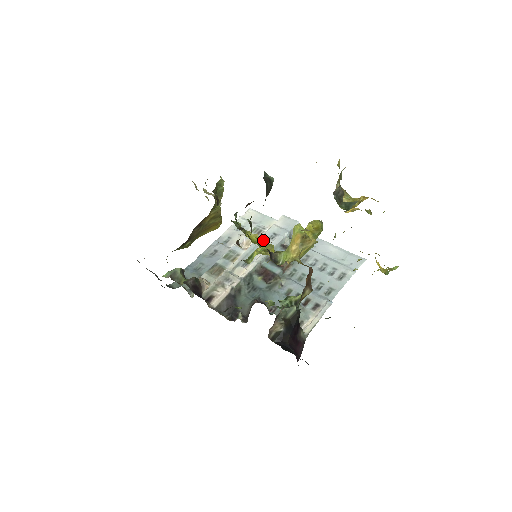
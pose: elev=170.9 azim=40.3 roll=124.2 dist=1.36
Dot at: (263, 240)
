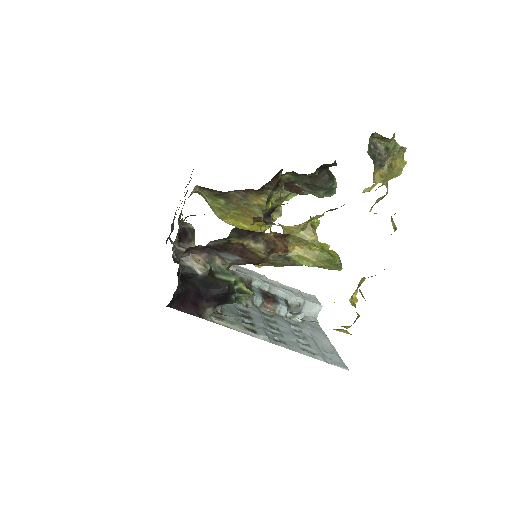
Dot at: (276, 283)
